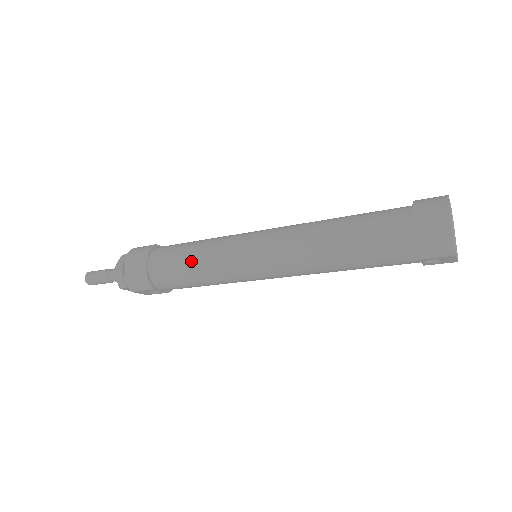
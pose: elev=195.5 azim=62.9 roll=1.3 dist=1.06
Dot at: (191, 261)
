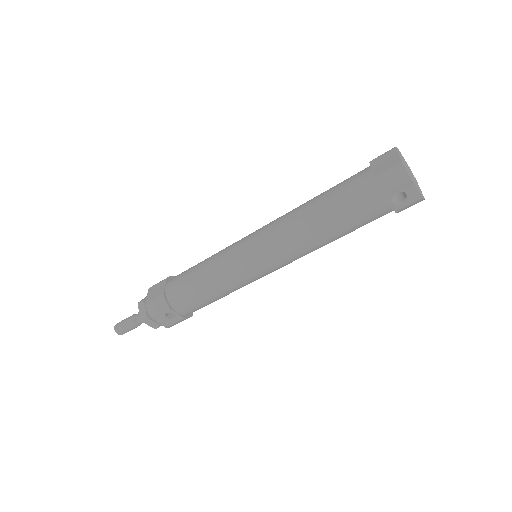
Dot at: (200, 269)
